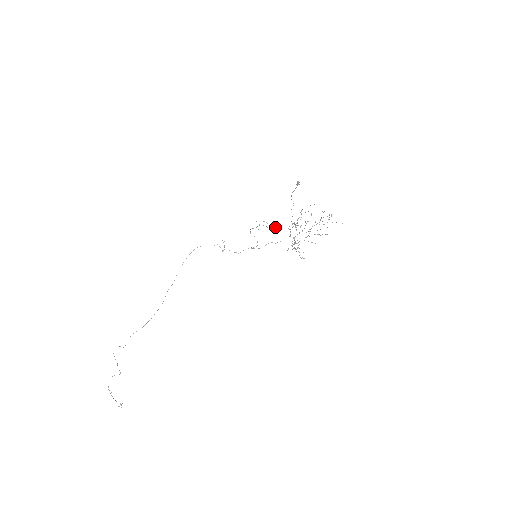
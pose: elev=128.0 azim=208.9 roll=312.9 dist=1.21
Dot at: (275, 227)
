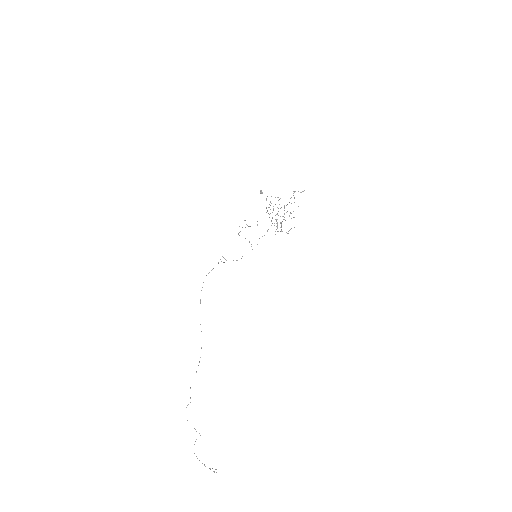
Dot at: occluded
